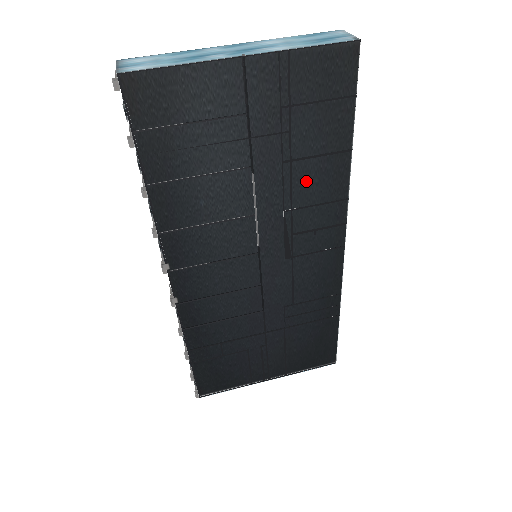
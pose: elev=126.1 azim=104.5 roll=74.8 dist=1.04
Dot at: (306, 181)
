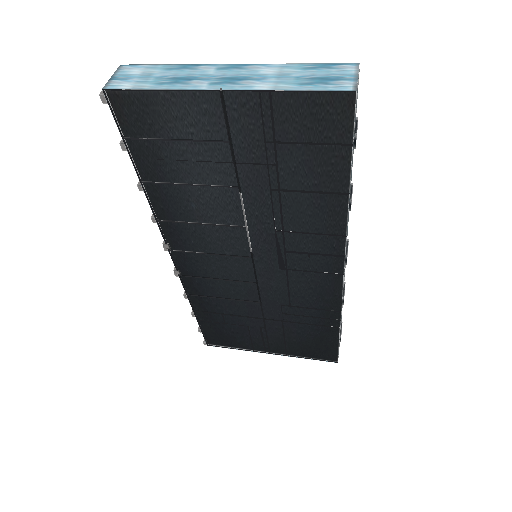
Dot at: (298, 210)
